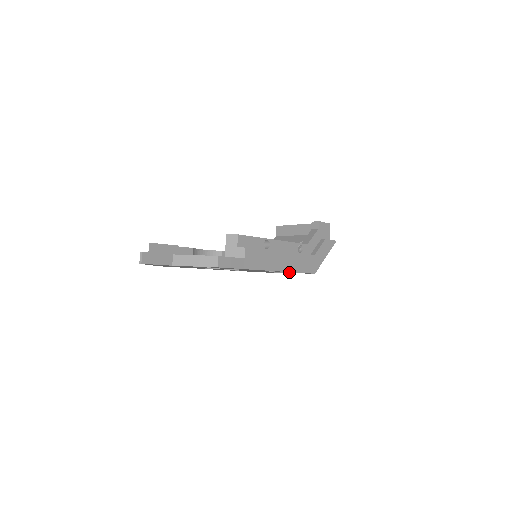
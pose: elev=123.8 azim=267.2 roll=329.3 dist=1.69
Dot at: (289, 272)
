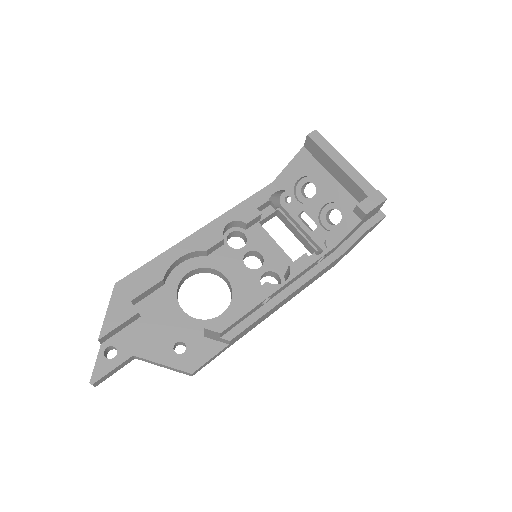
Dot at: occluded
